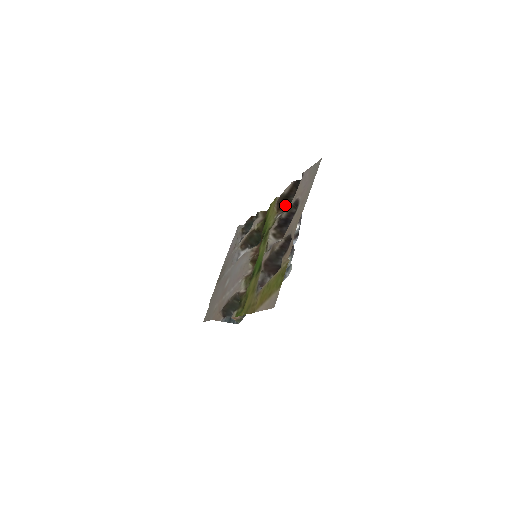
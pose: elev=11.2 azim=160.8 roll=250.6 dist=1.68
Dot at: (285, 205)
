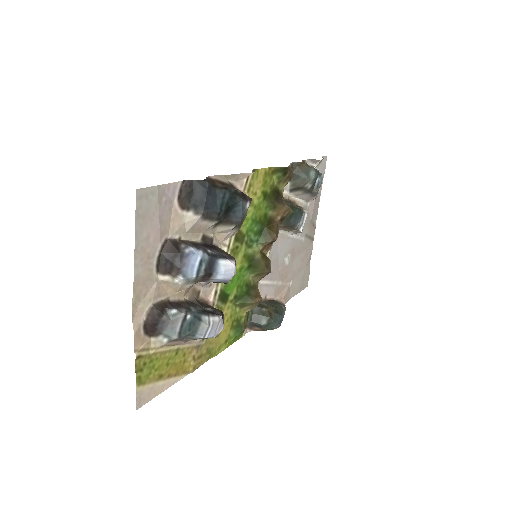
Dot at: occluded
